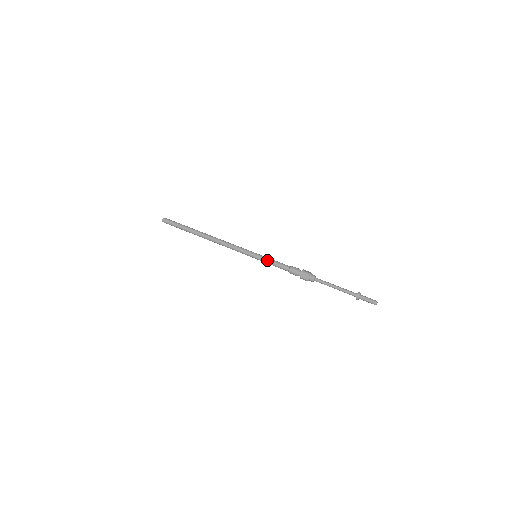
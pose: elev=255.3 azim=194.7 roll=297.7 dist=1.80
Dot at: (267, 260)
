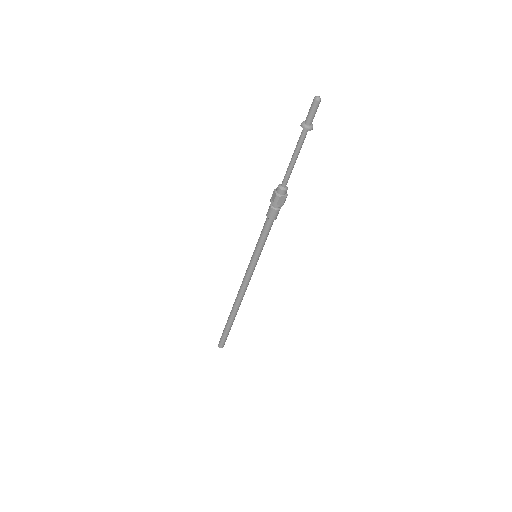
Dot at: (257, 242)
